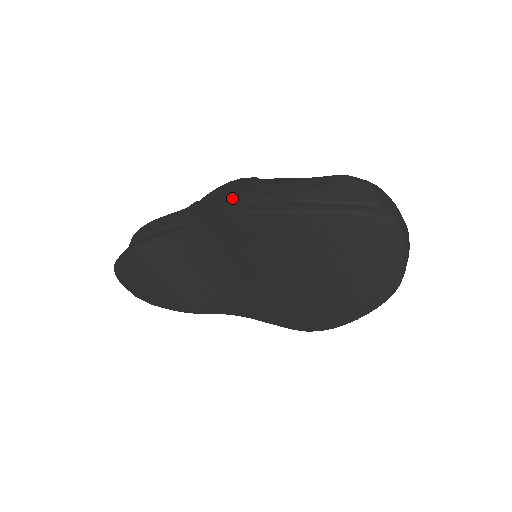
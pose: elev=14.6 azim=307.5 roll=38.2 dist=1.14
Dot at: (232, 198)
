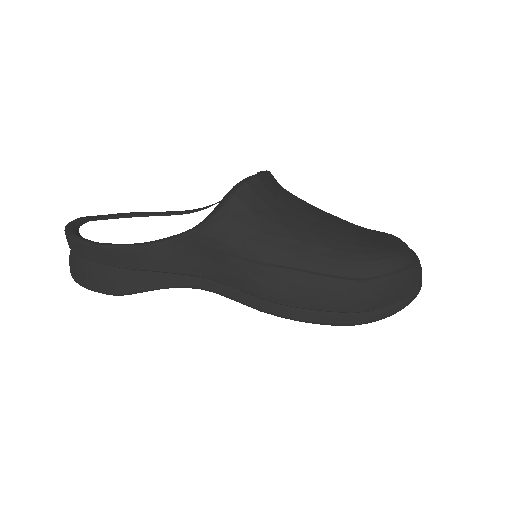
Dot at: (269, 294)
